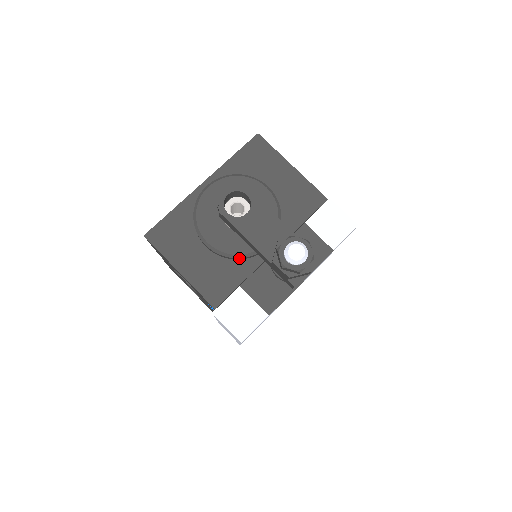
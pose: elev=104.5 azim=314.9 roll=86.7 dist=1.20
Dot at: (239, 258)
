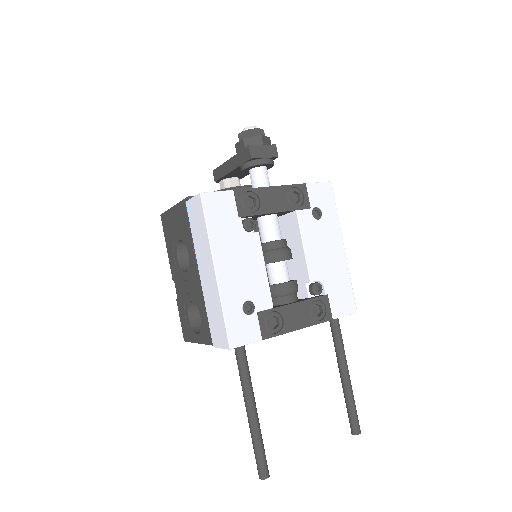
Dot at: occluded
